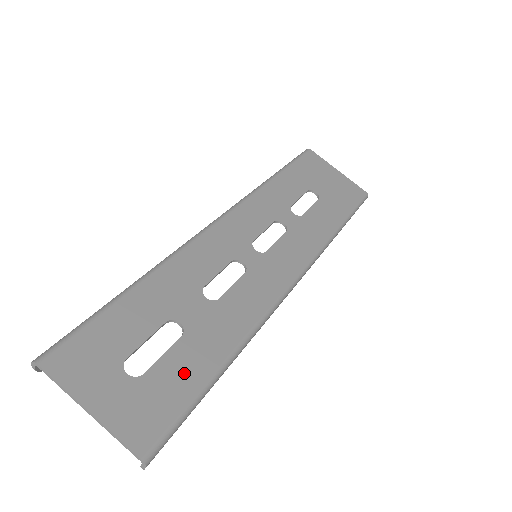
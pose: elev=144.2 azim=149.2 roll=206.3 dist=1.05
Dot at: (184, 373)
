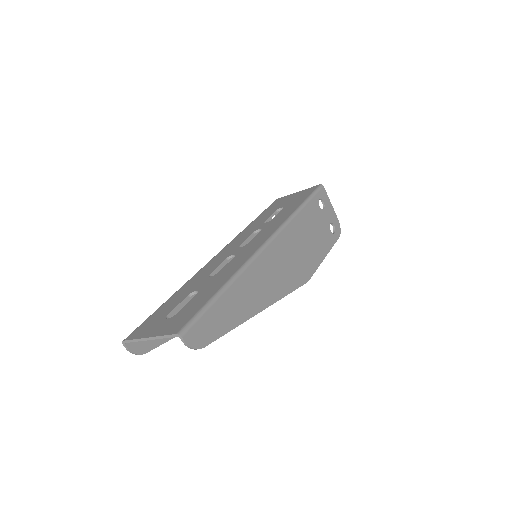
Dot at: (199, 301)
